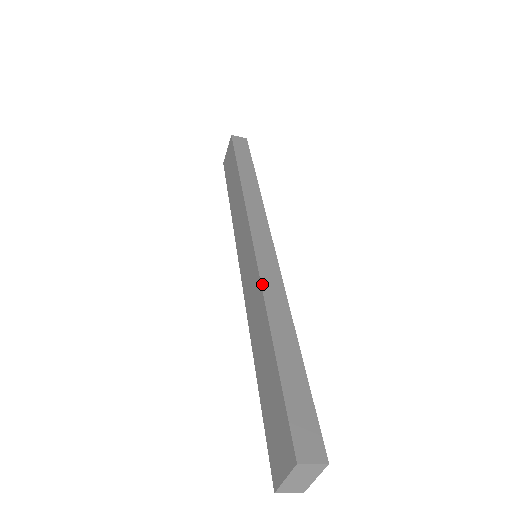
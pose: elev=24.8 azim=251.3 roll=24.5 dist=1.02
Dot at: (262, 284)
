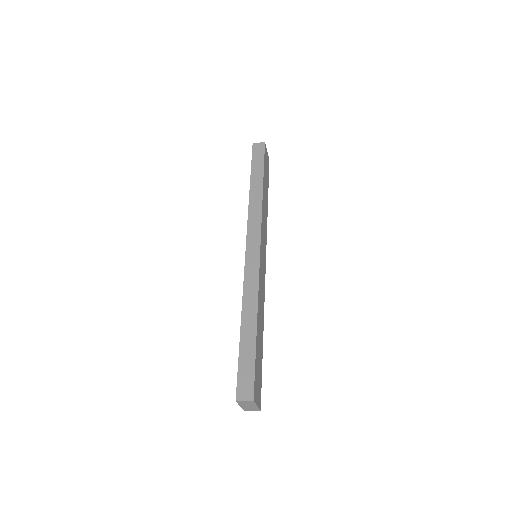
Dot at: (244, 286)
